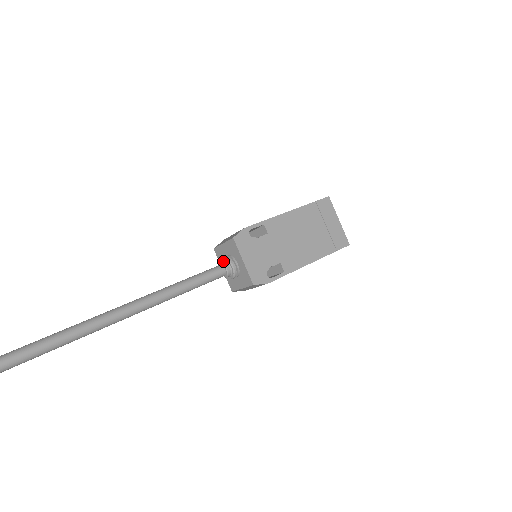
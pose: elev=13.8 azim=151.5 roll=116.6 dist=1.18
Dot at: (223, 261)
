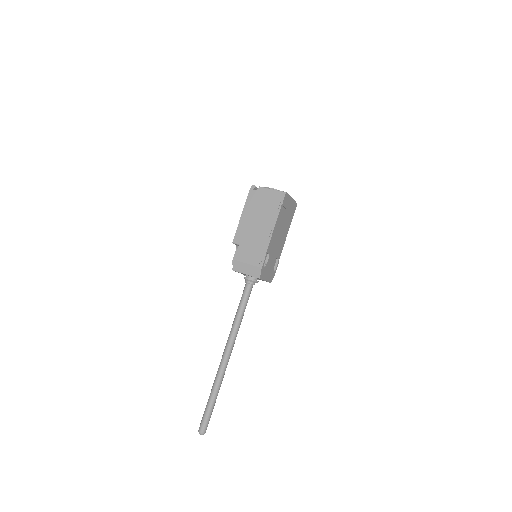
Dot at: (250, 282)
